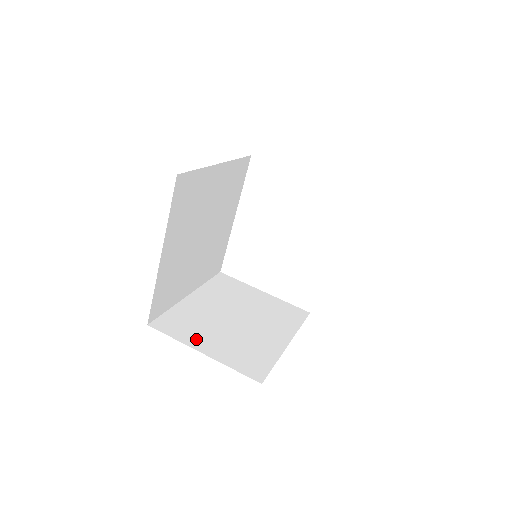
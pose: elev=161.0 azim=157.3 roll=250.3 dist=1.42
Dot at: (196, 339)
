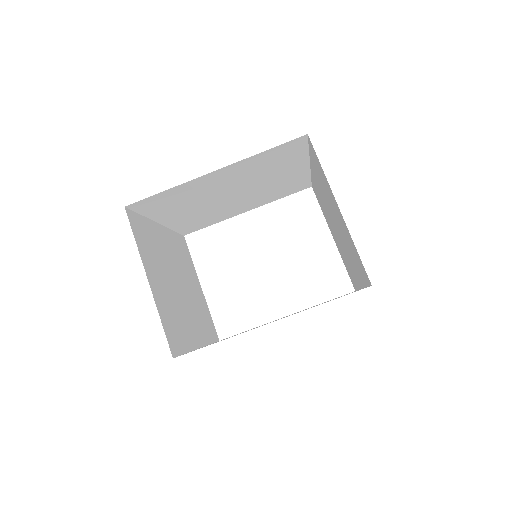
Dot at: (149, 263)
